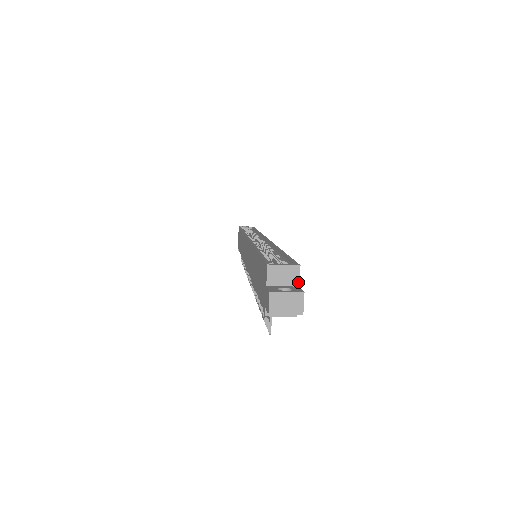
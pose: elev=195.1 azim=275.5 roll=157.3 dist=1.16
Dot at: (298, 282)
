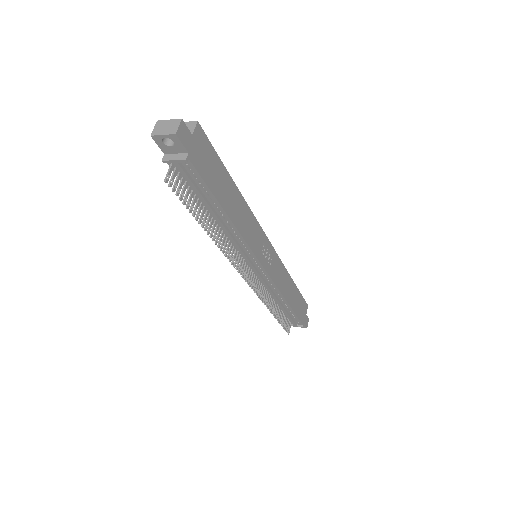
Dot at: (192, 132)
